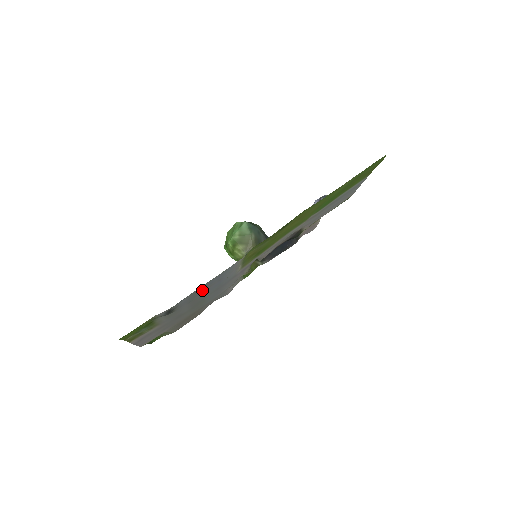
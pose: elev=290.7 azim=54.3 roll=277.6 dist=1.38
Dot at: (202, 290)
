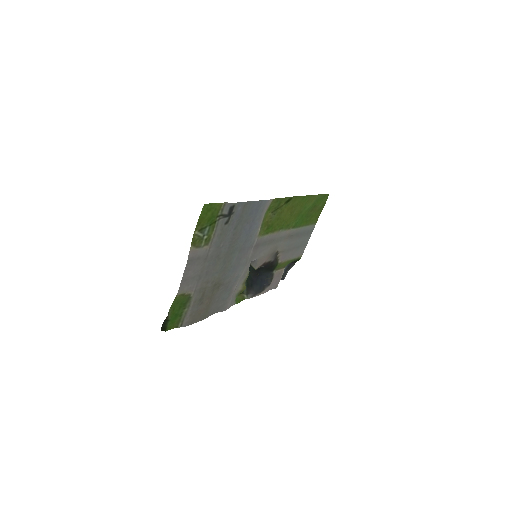
Dot at: (245, 217)
